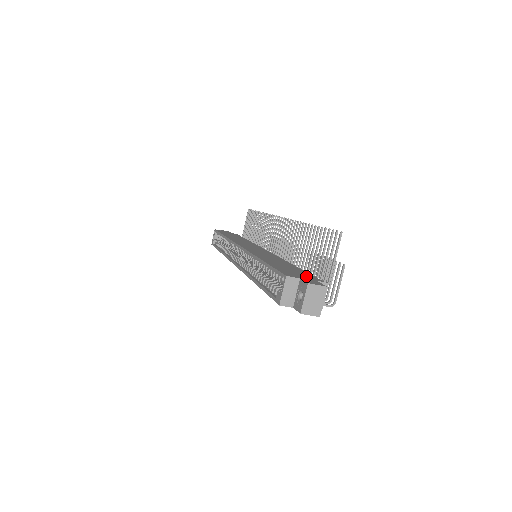
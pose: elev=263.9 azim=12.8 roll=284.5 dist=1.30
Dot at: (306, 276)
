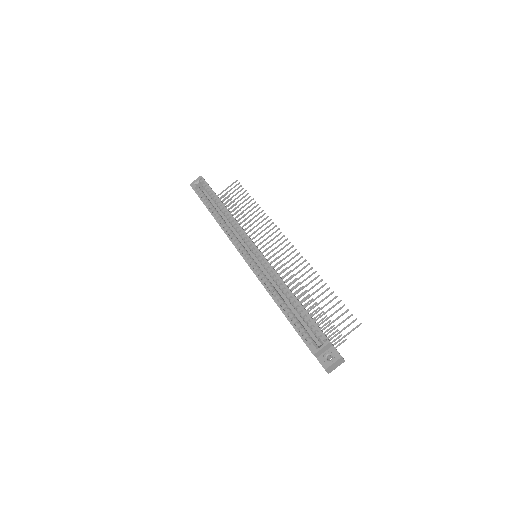
Dot at: occluded
